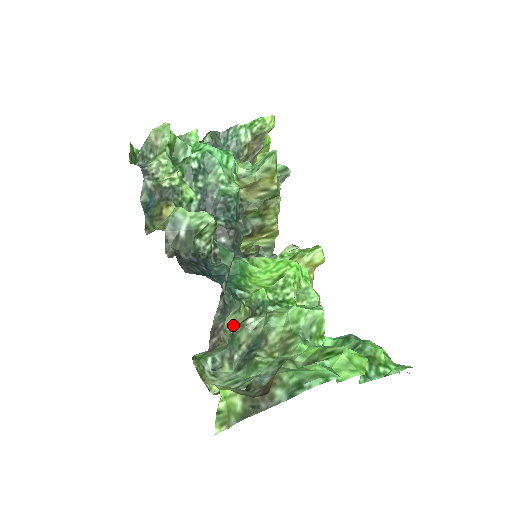
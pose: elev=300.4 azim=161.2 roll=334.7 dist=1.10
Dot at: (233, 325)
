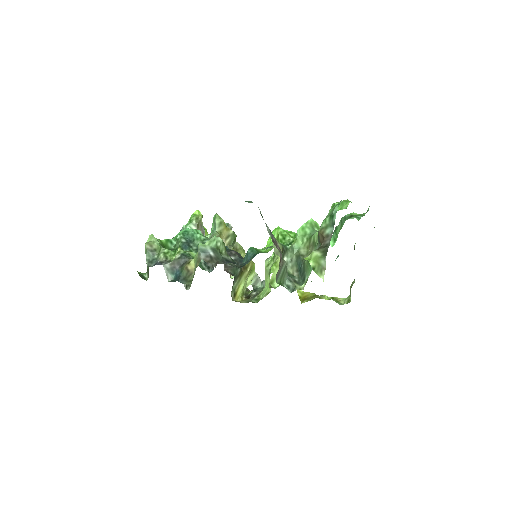
Dot at: (279, 253)
